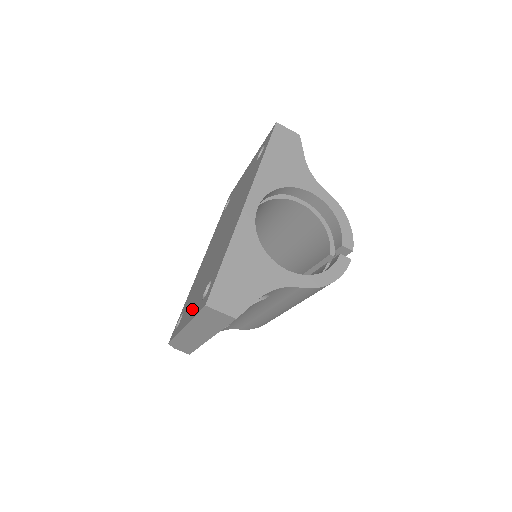
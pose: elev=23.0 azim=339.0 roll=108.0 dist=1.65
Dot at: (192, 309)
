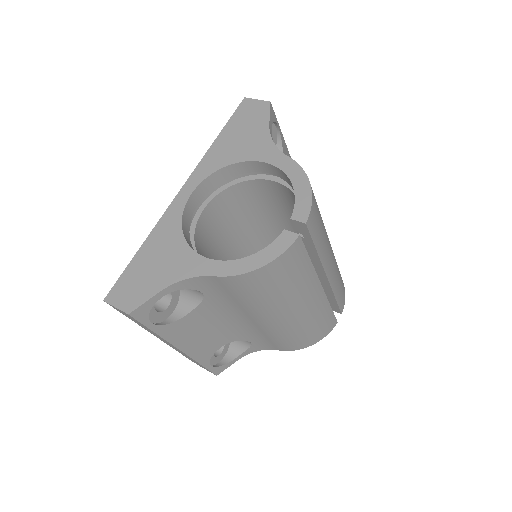
Dot at: occluded
